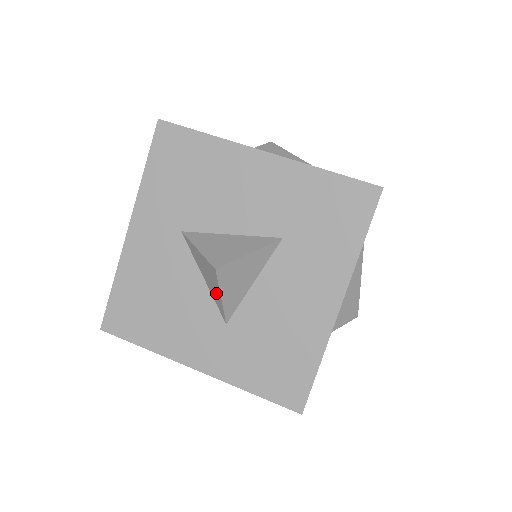
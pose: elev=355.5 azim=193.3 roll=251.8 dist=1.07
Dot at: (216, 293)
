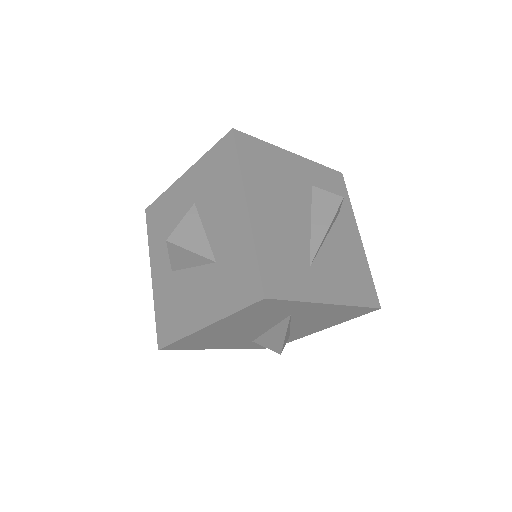
Dot at: occluded
